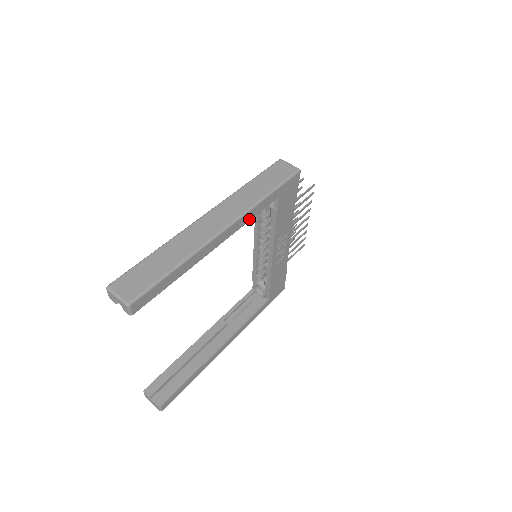
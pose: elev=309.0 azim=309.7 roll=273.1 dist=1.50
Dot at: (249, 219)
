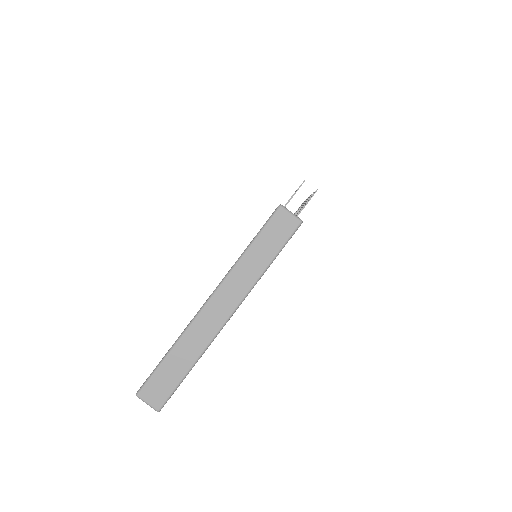
Dot at: occluded
